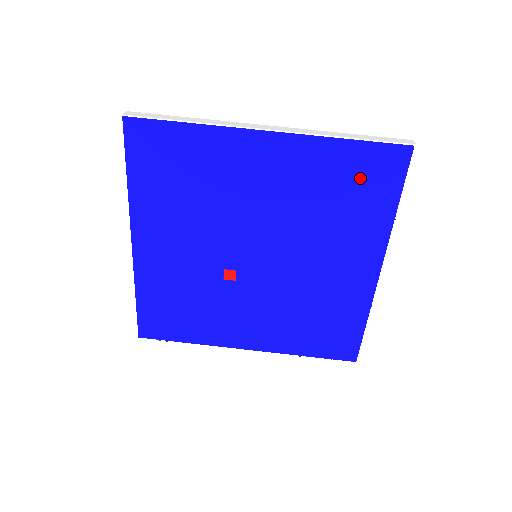
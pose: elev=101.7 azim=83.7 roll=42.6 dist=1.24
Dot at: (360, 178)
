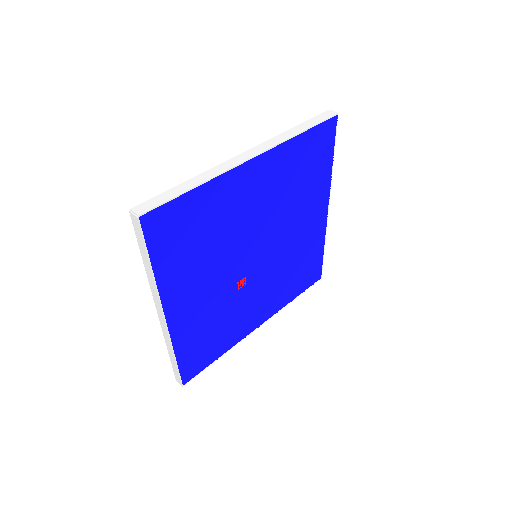
Dot at: (311, 156)
